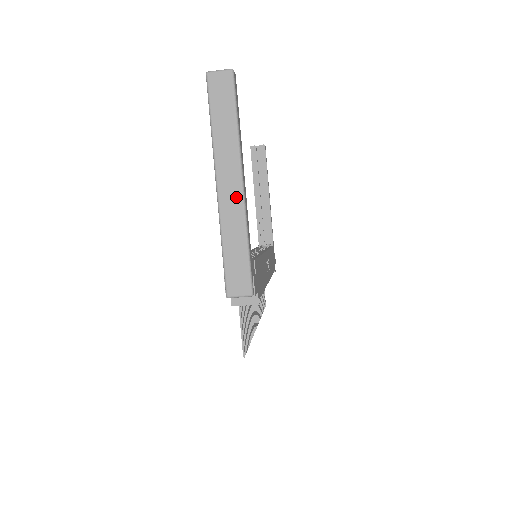
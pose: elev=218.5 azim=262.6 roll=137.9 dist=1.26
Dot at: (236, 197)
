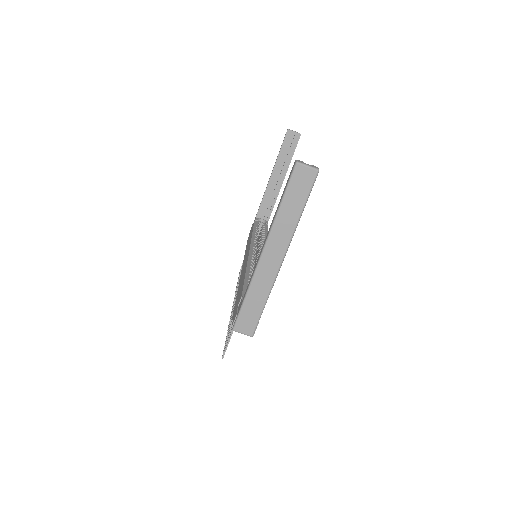
Dot at: (273, 267)
